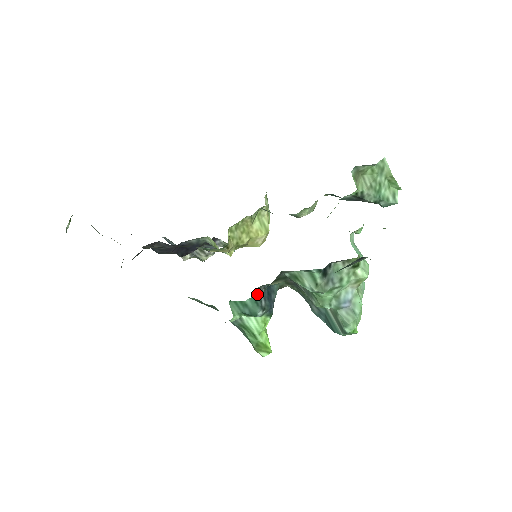
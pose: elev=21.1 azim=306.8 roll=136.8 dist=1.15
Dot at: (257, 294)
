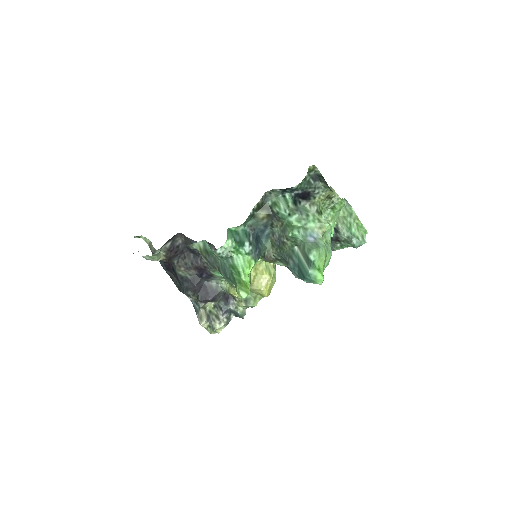
Dot at: (248, 230)
